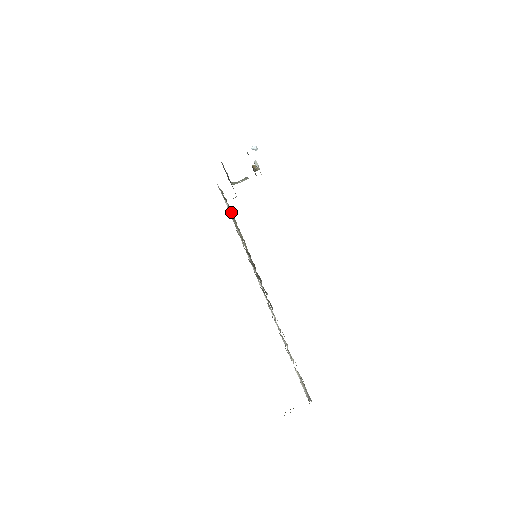
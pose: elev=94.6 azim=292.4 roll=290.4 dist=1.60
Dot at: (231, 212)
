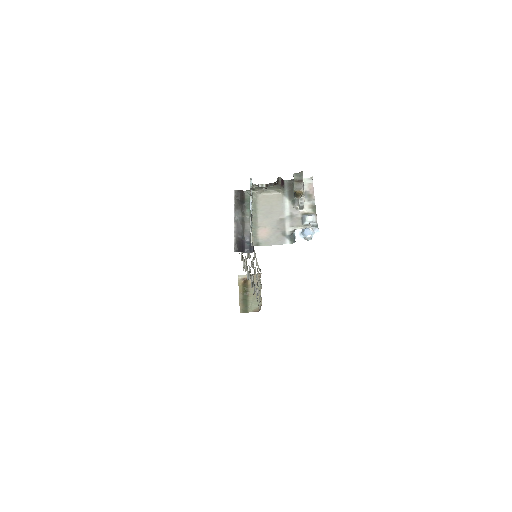
Dot at: occluded
